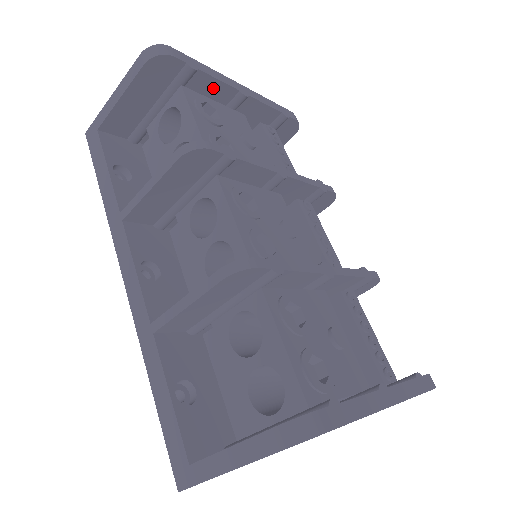
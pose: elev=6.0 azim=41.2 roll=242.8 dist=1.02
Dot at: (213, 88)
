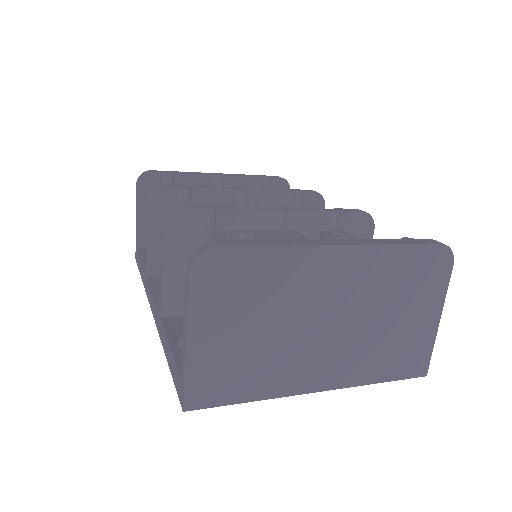
Dot at: (194, 182)
